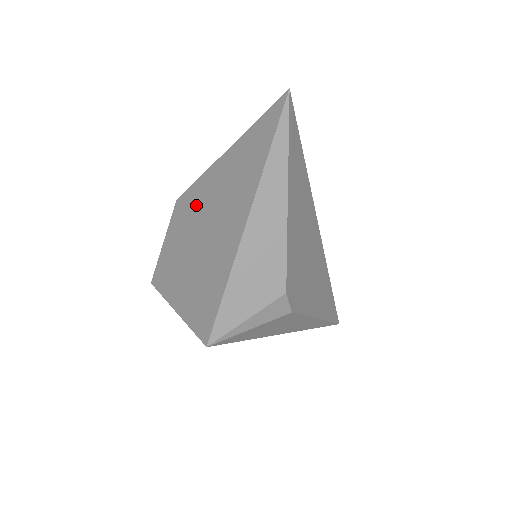
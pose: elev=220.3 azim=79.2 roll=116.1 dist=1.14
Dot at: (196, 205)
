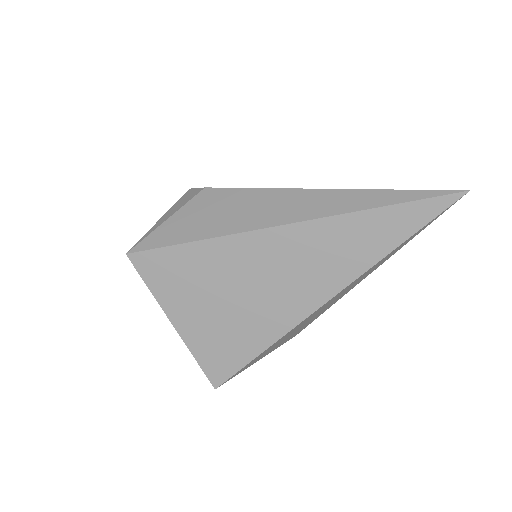
Dot at: occluded
